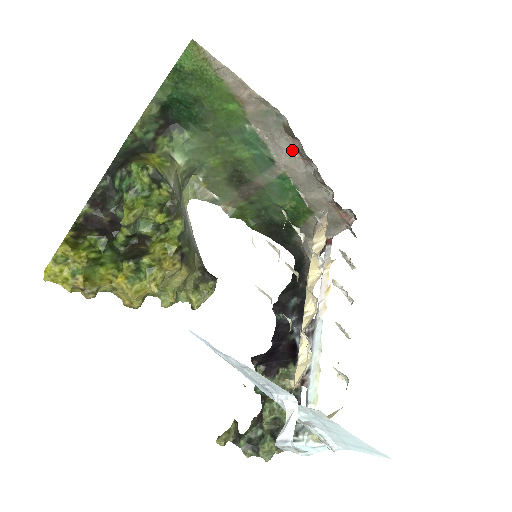
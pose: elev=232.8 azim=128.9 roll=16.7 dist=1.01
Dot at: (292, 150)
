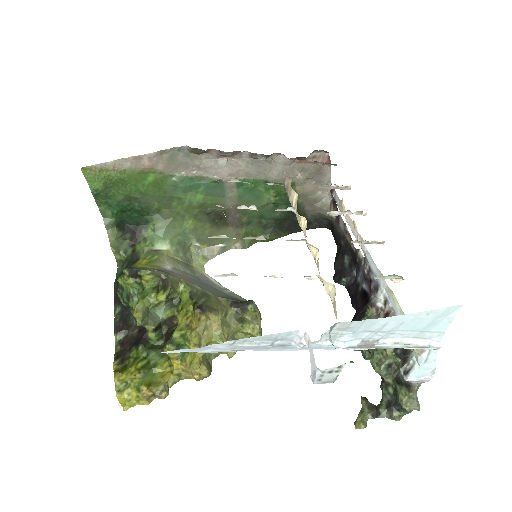
Dot at: (219, 160)
